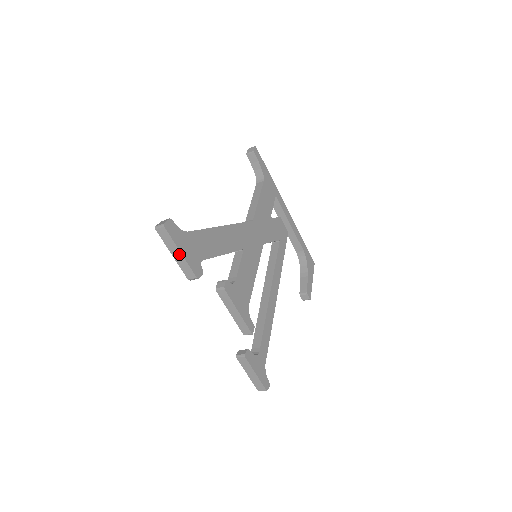
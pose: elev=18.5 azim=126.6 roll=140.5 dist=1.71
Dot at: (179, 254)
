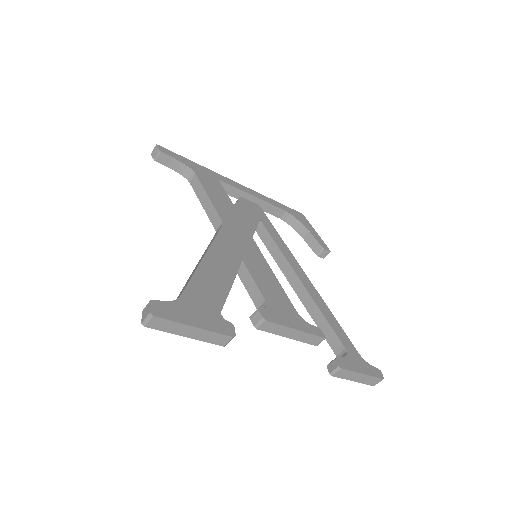
Dot at: (194, 330)
